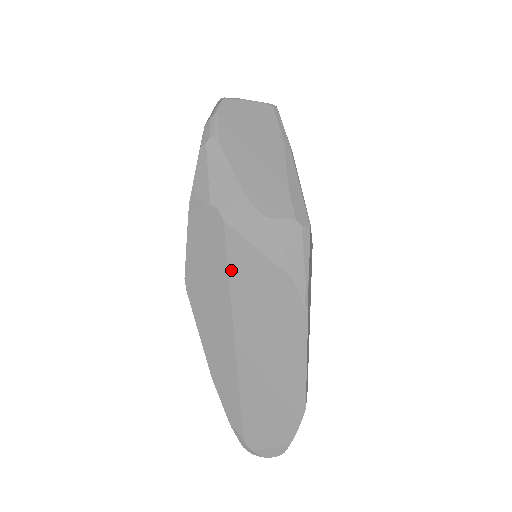
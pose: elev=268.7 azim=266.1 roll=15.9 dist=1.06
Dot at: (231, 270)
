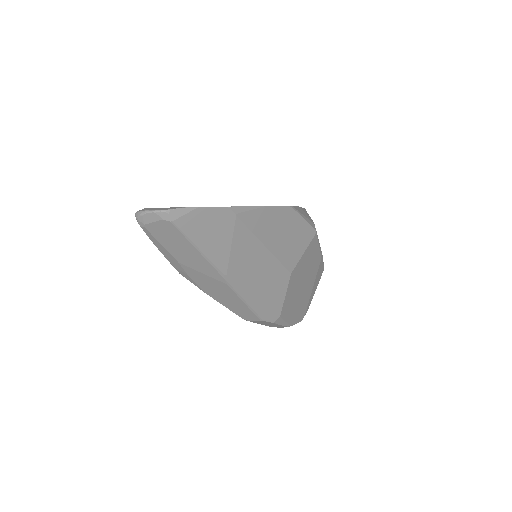
Dot at: occluded
